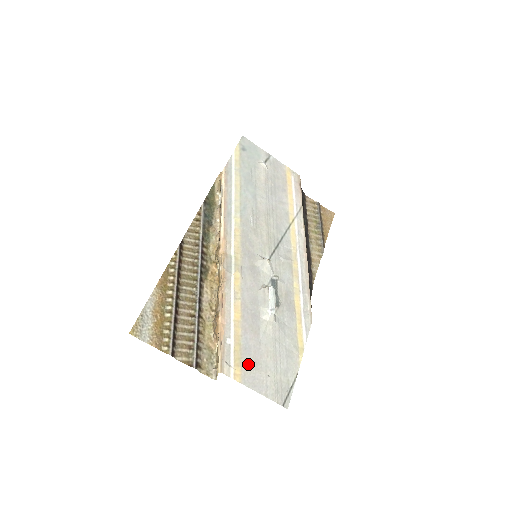
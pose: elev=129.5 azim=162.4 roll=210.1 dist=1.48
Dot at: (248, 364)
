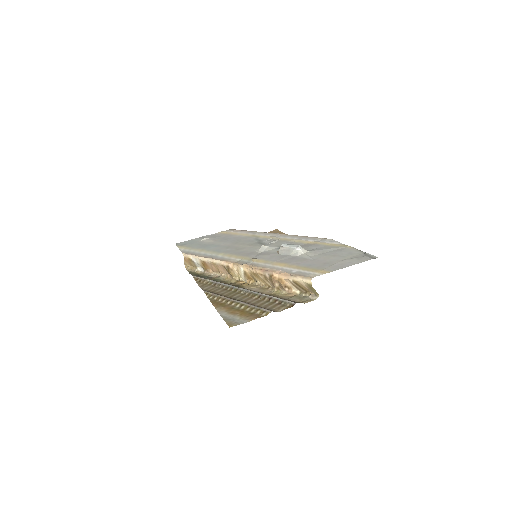
Dot at: (322, 267)
